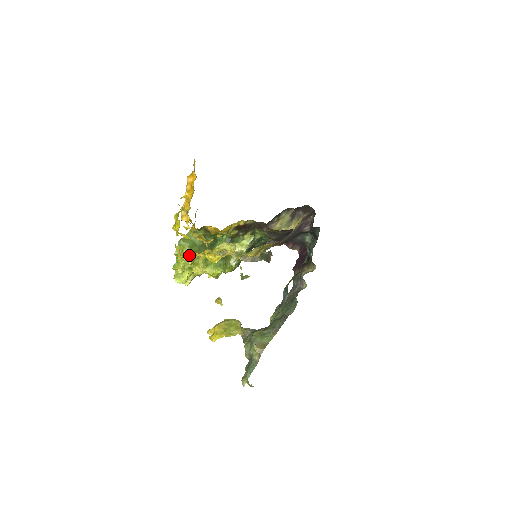
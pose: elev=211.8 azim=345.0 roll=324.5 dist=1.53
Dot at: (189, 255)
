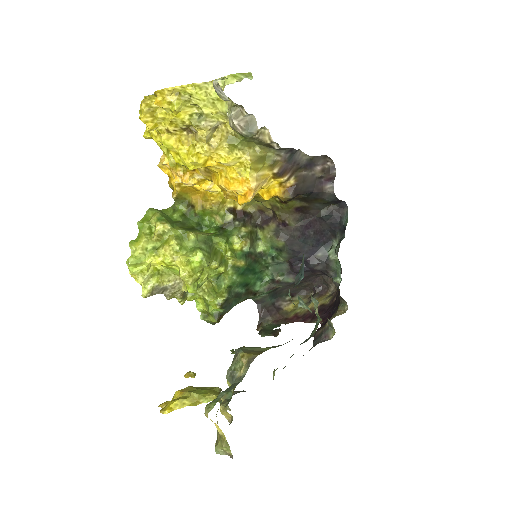
Dot at: (156, 116)
